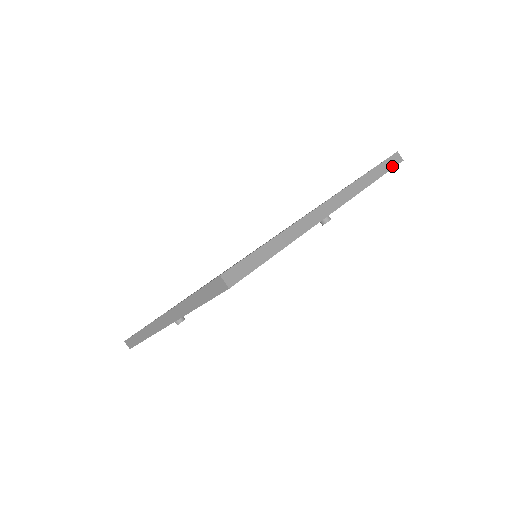
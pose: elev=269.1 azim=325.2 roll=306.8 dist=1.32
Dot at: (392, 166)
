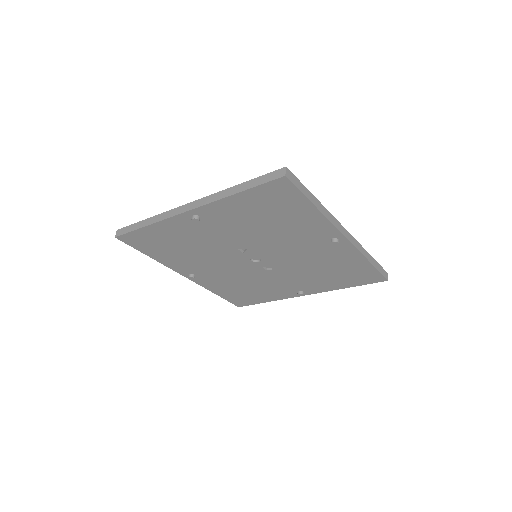
Dot at: (382, 273)
